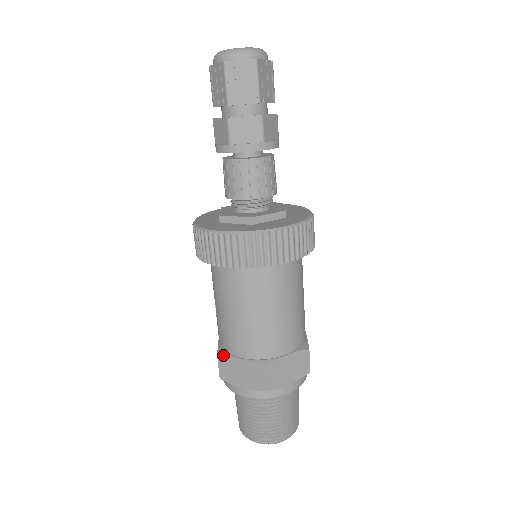
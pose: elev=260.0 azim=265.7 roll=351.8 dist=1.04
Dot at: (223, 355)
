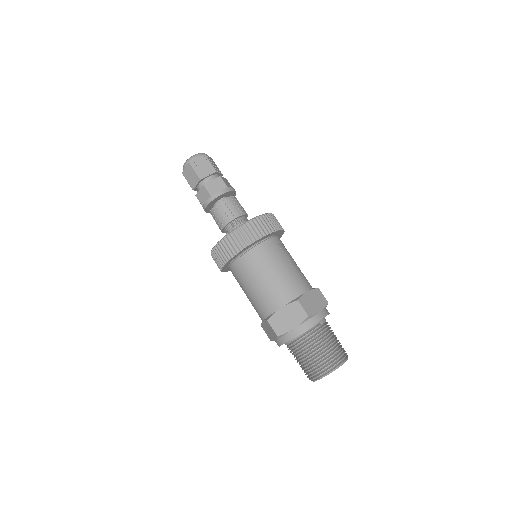
Dot at: (261, 324)
